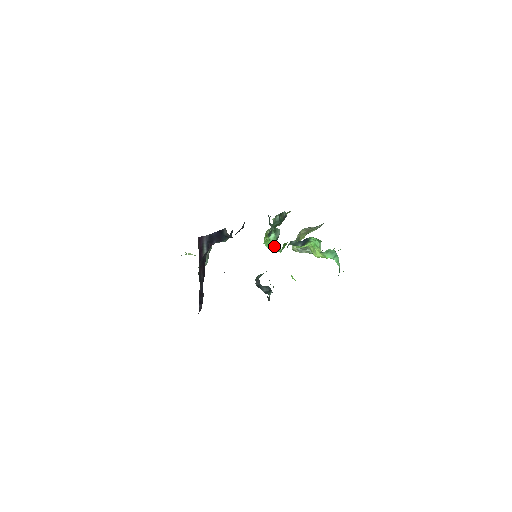
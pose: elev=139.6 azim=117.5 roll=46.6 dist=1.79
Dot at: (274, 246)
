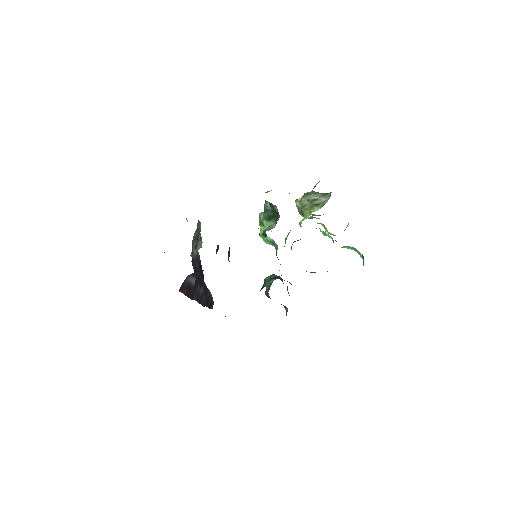
Dot at: occluded
